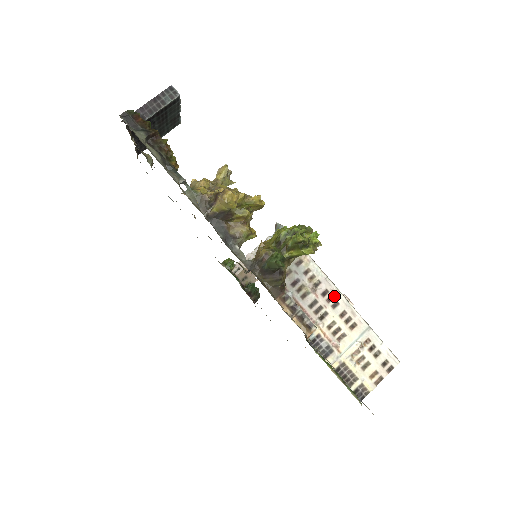
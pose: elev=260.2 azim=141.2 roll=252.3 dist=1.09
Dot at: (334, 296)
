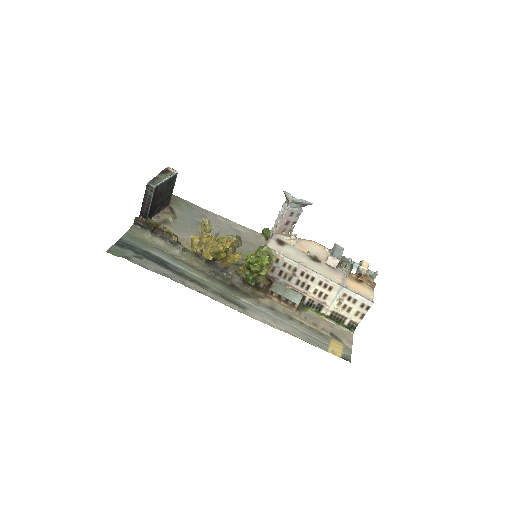
Dot at: (309, 274)
